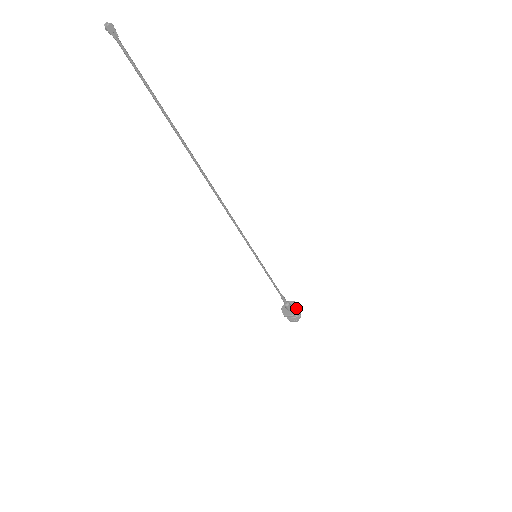
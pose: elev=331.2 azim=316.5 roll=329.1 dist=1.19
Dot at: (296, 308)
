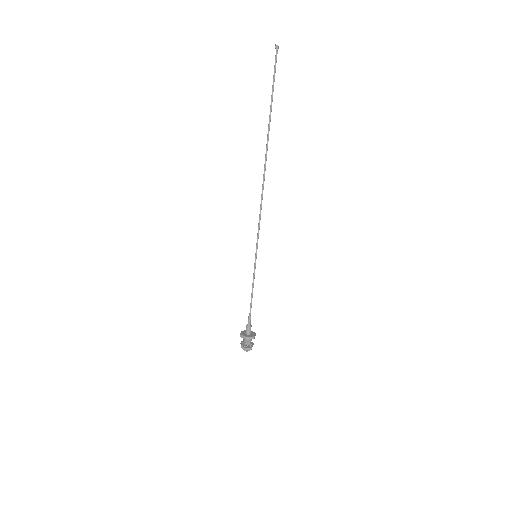
Dot at: (254, 333)
